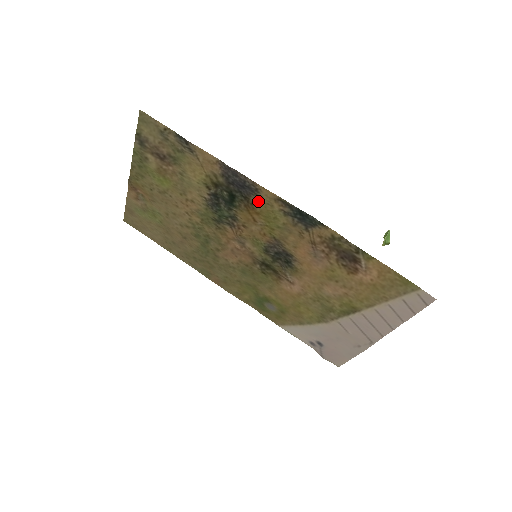
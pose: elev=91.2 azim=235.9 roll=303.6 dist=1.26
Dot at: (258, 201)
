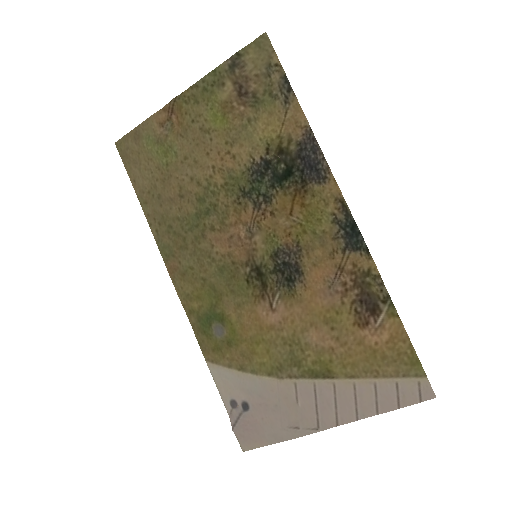
Dot at: (315, 191)
